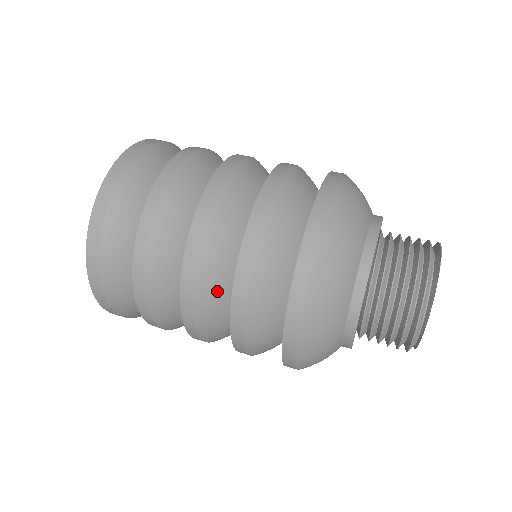
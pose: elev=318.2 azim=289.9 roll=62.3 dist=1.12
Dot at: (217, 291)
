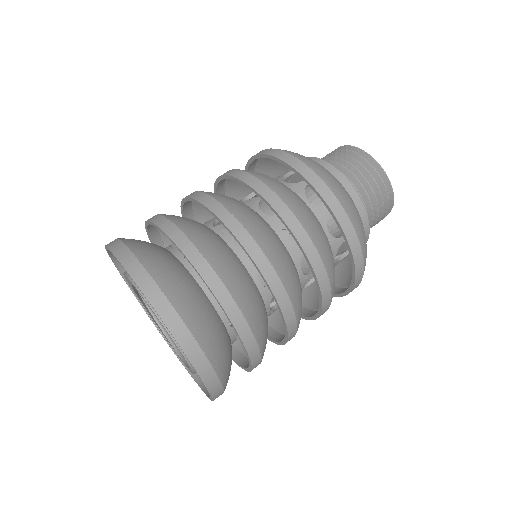
Dot at: occluded
